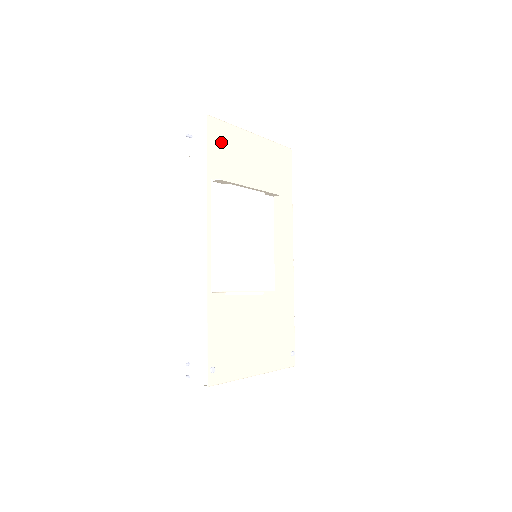
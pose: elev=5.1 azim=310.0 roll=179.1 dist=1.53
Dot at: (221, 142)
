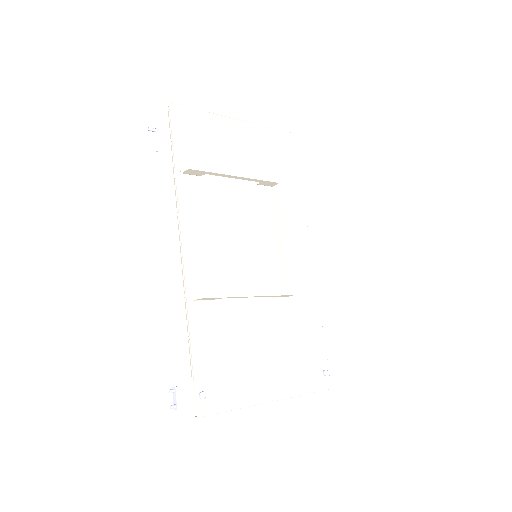
Dot at: (191, 131)
